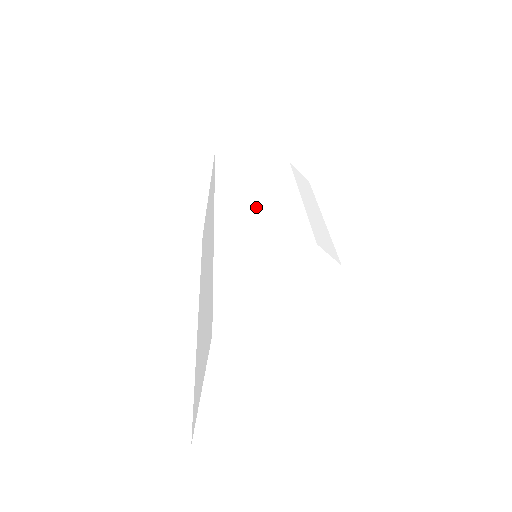
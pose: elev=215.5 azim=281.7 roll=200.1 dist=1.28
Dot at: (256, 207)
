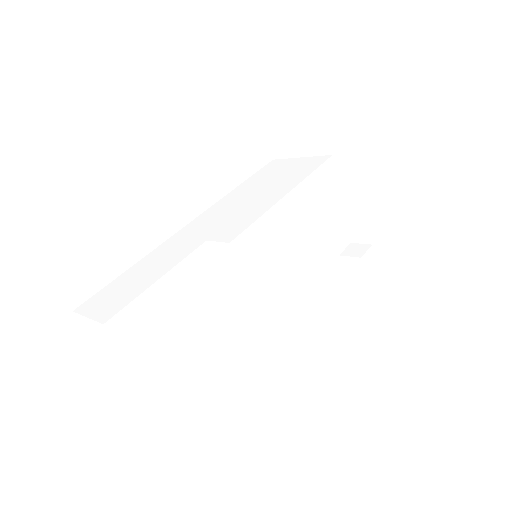
Dot at: (230, 211)
